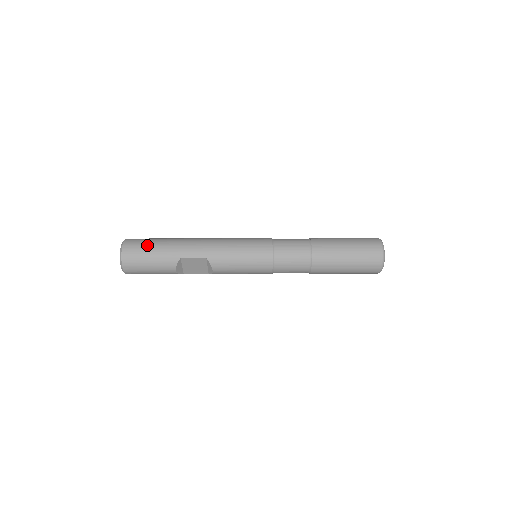
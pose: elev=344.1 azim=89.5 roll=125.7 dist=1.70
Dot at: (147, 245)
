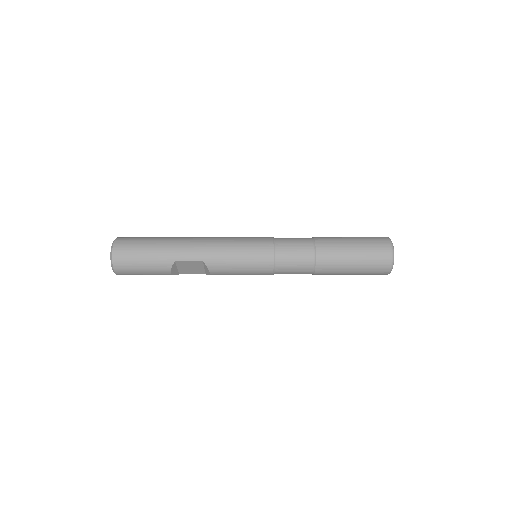
Dot at: (139, 247)
